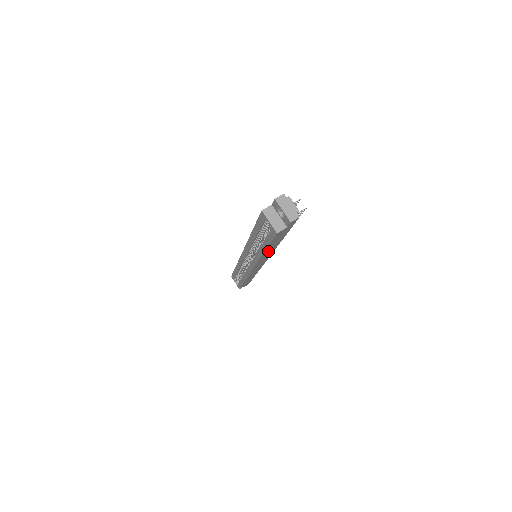
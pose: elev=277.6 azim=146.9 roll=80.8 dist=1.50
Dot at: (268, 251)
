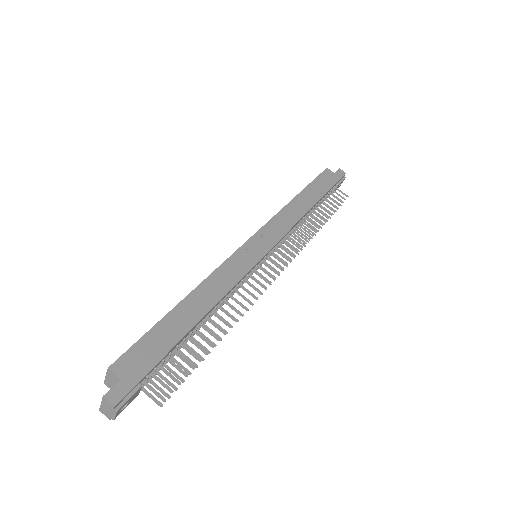
Dot at: occluded
